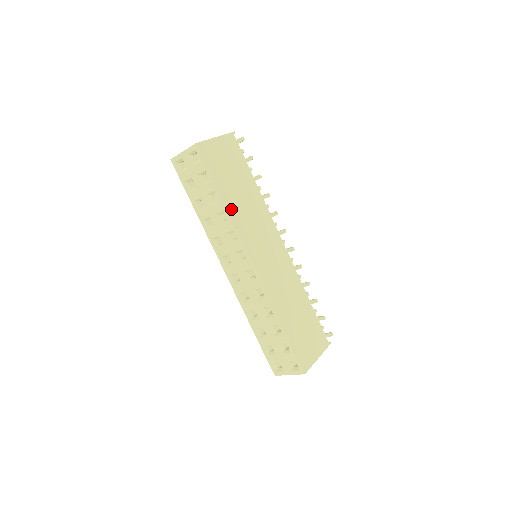
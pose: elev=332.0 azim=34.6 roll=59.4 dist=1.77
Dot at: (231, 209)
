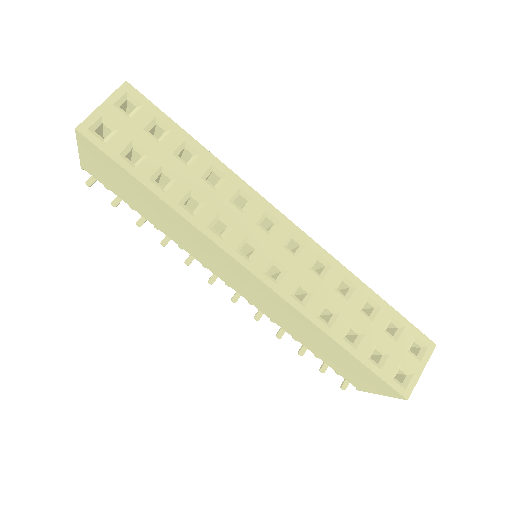
Dot at: (217, 163)
